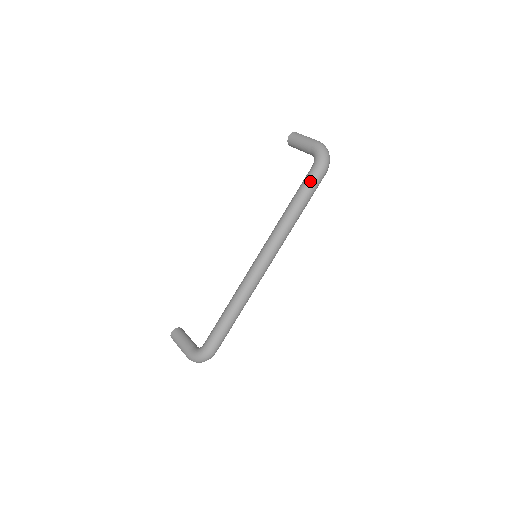
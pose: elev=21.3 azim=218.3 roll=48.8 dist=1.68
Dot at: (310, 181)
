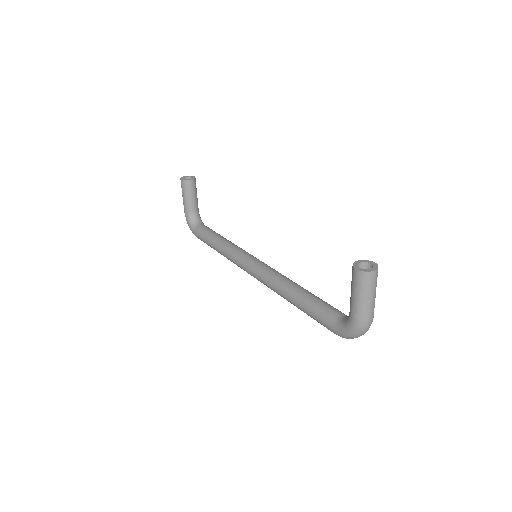
Dot at: occluded
